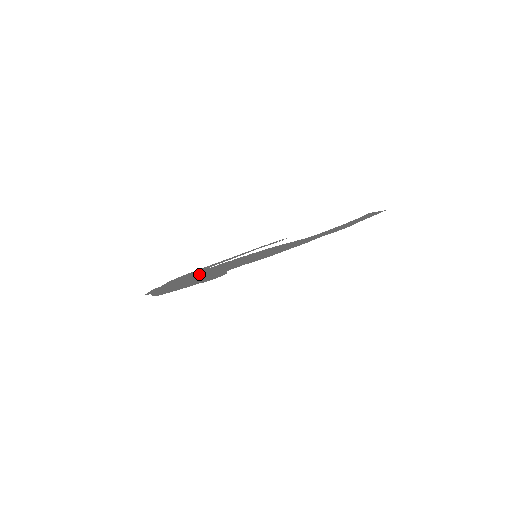
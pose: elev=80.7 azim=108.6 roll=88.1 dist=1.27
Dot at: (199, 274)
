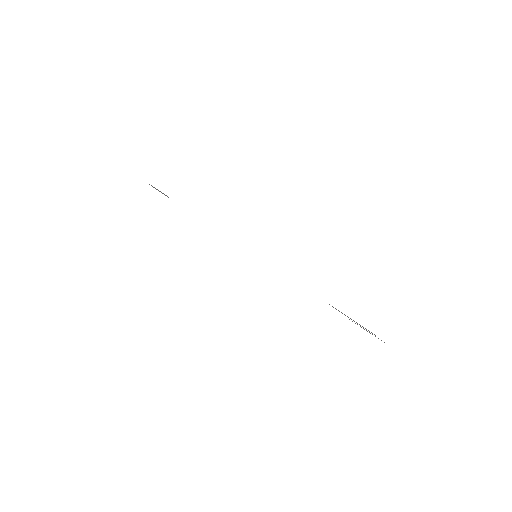
Dot at: occluded
